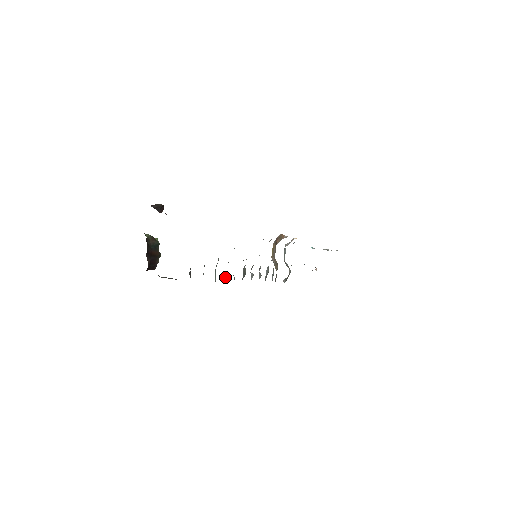
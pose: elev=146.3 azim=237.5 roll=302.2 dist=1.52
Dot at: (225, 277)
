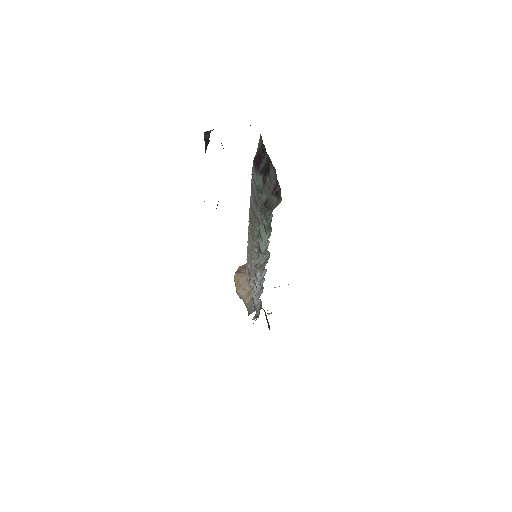
Dot at: (263, 248)
